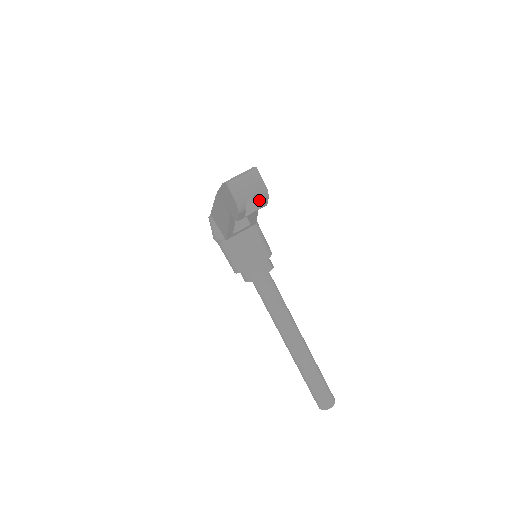
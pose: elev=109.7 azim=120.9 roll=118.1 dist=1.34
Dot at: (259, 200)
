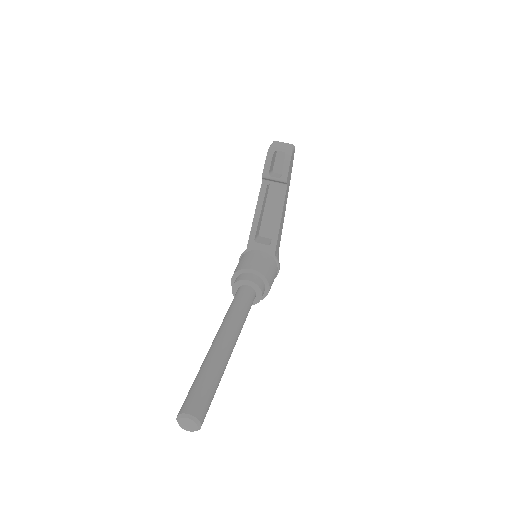
Dot at: (284, 165)
